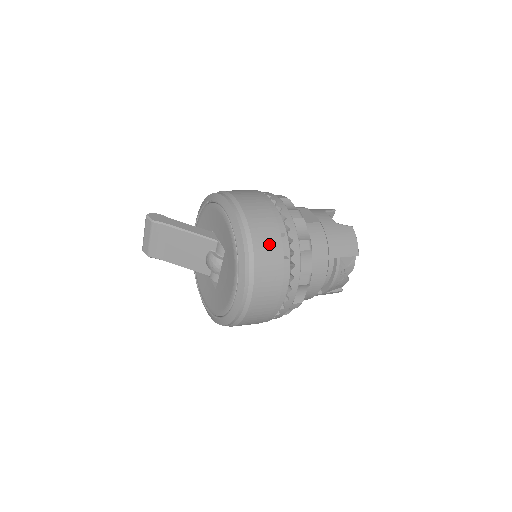
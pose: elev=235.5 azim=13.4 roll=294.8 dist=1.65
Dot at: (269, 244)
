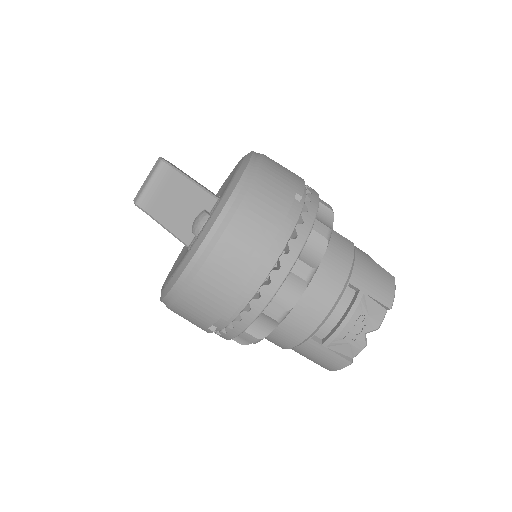
Dot at: (276, 190)
